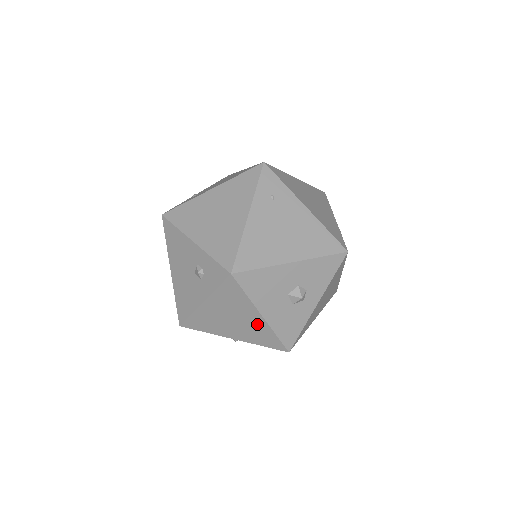
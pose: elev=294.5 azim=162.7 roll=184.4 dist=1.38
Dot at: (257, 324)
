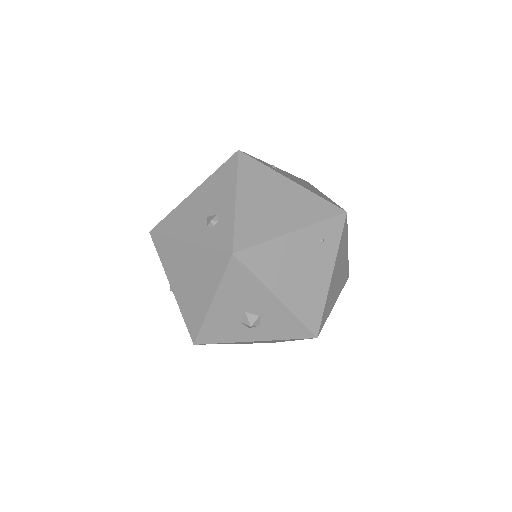
Dot at: (201, 302)
